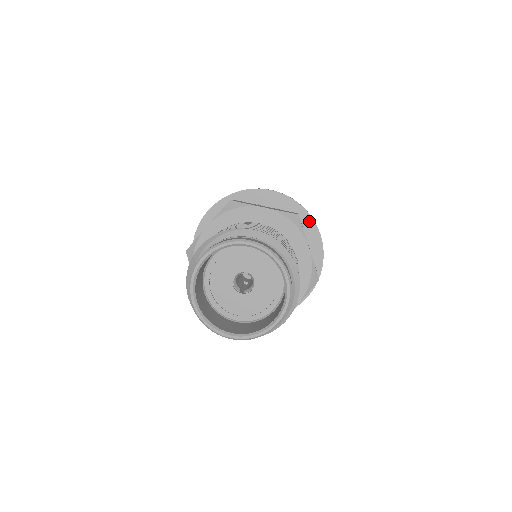
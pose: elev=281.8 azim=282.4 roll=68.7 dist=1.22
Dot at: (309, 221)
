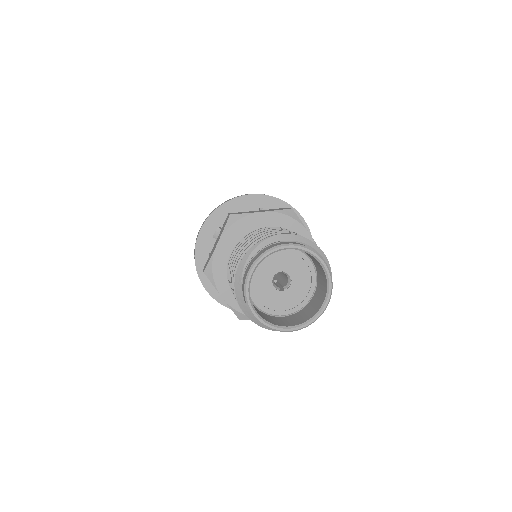
Dot at: occluded
